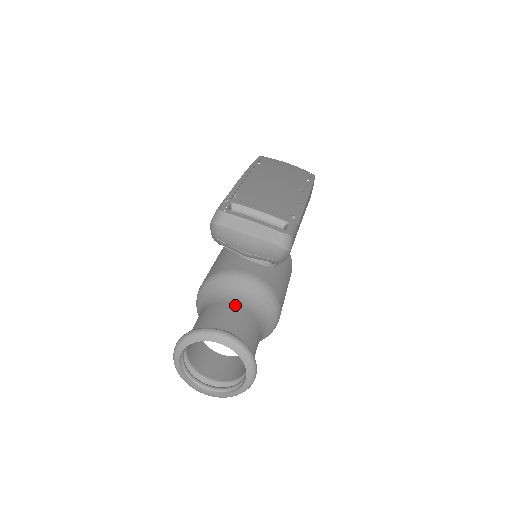
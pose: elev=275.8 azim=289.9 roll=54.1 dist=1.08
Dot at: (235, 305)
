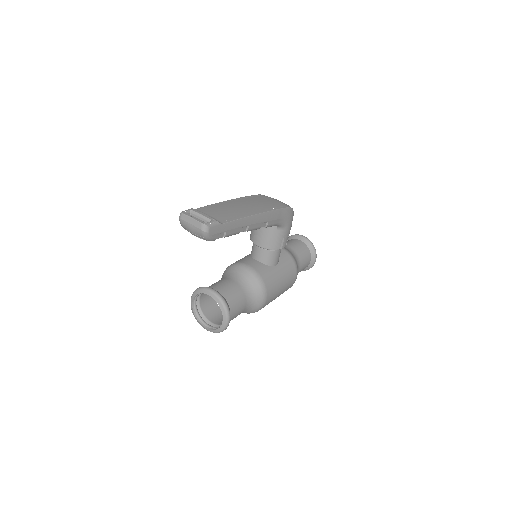
Dot at: (232, 281)
